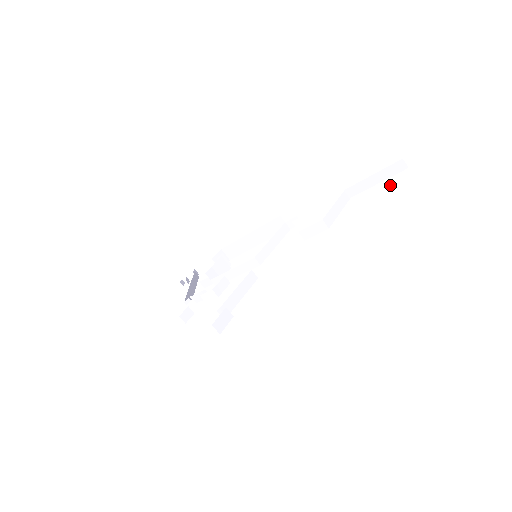
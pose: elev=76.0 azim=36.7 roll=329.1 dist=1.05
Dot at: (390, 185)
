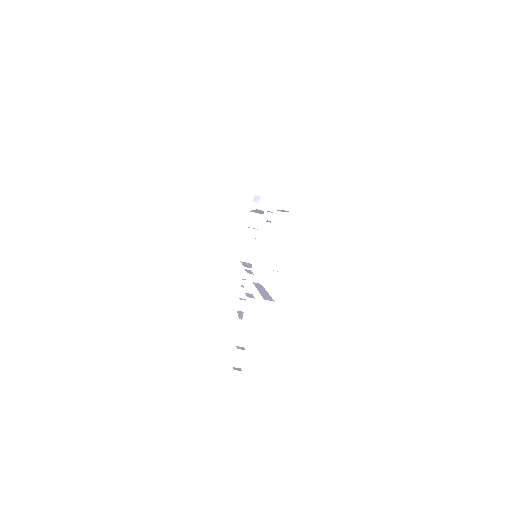
Dot at: occluded
